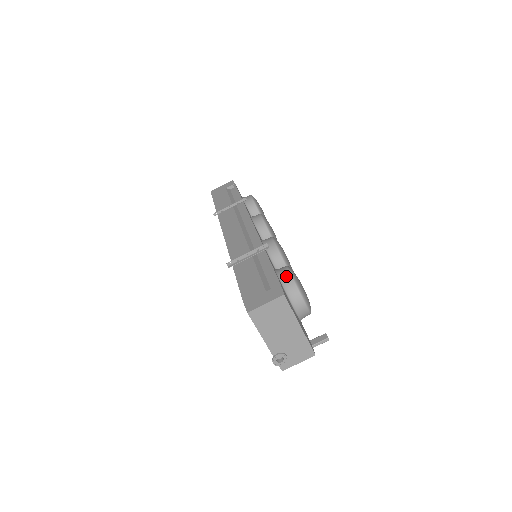
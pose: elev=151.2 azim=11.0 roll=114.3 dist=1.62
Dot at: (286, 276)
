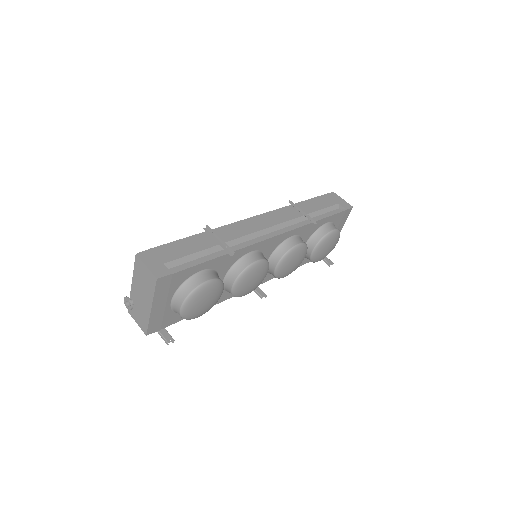
Dot at: (199, 280)
